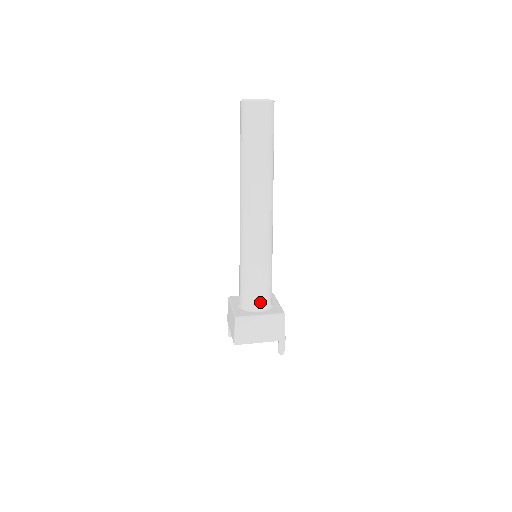
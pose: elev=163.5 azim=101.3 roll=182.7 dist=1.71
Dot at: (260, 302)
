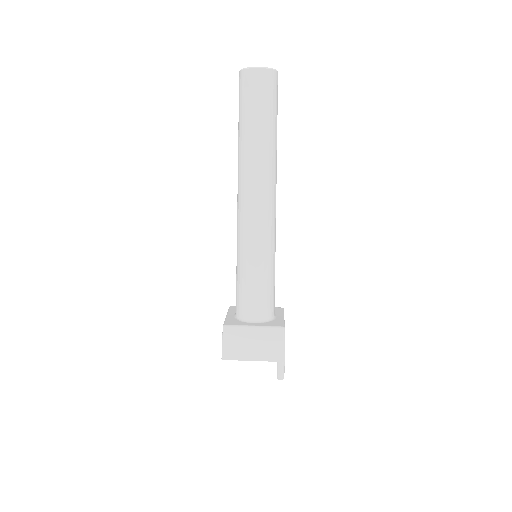
Dot at: (256, 311)
